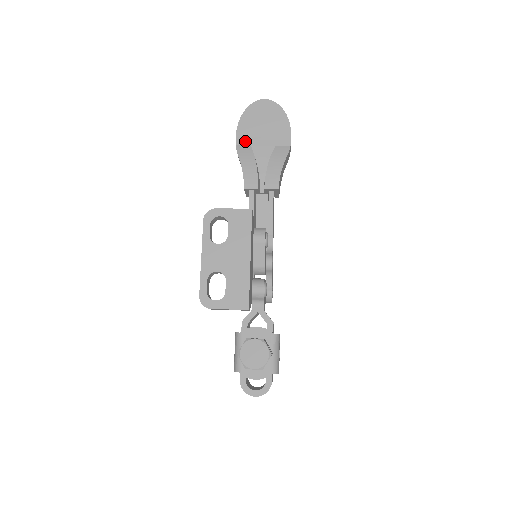
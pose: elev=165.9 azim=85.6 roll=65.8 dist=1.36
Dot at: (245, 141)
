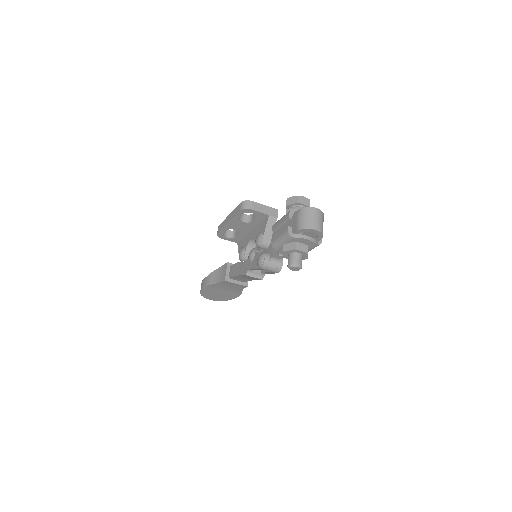
Dot at: occluded
